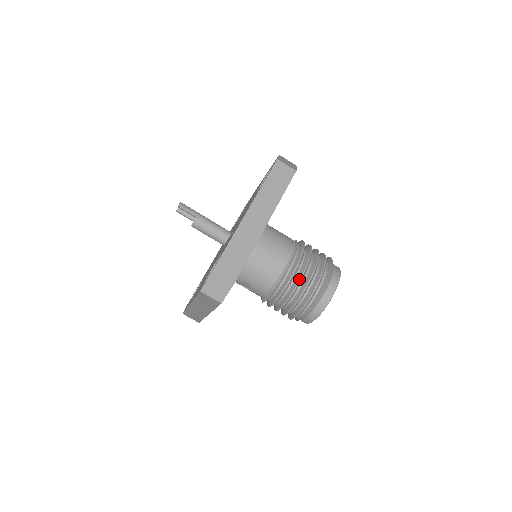
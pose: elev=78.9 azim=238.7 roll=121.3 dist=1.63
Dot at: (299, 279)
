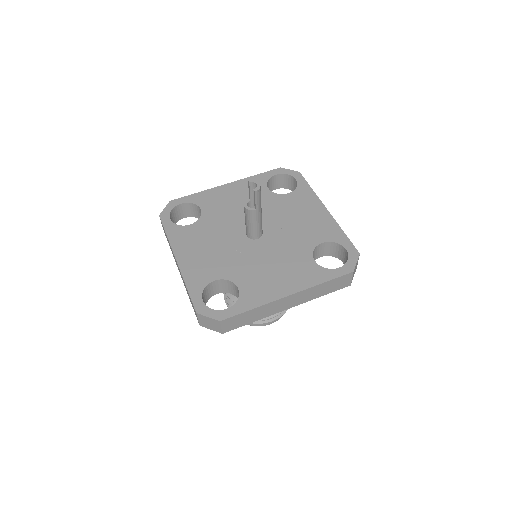
Dot at: occluded
